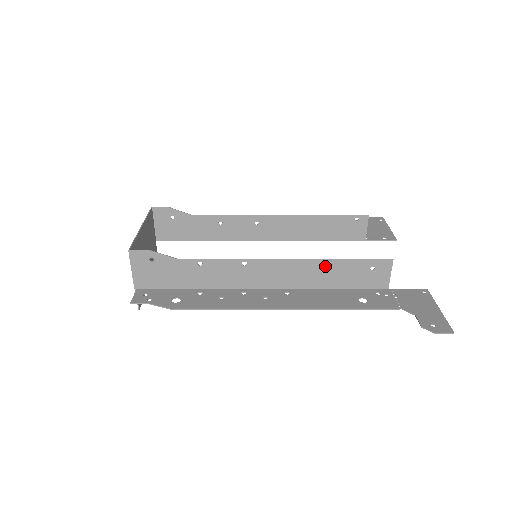
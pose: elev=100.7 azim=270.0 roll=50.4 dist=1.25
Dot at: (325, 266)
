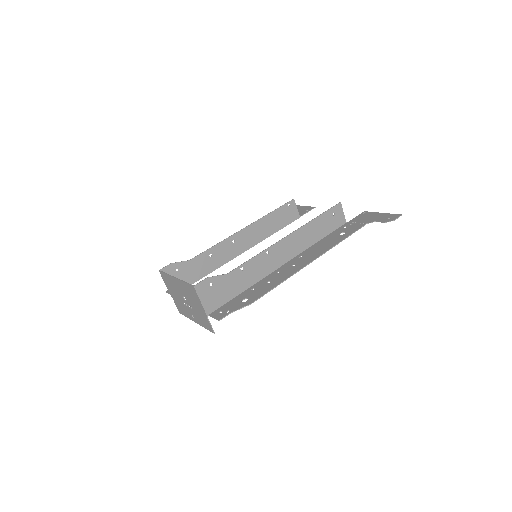
Dot at: (310, 227)
